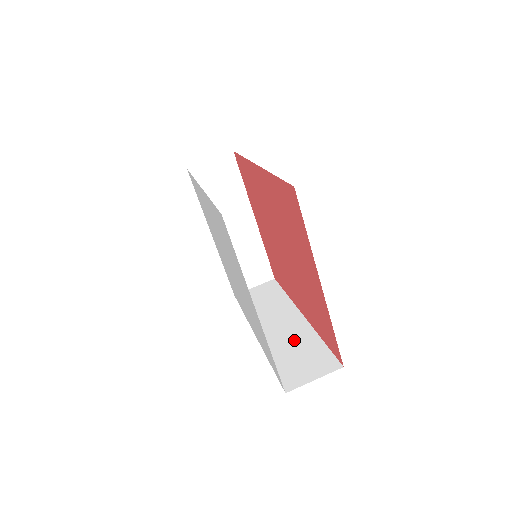
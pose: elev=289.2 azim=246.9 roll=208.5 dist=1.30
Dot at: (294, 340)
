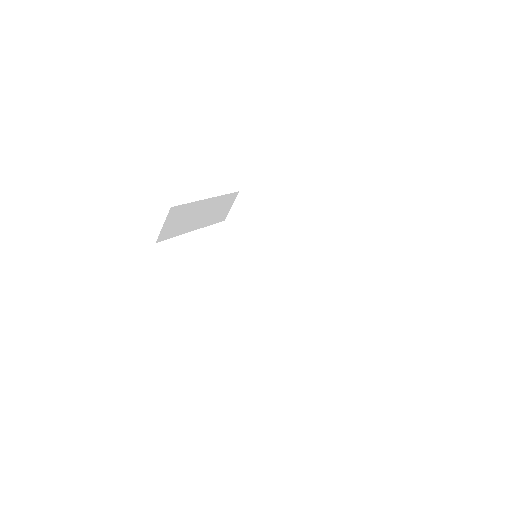
Dot at: (302, 254)
